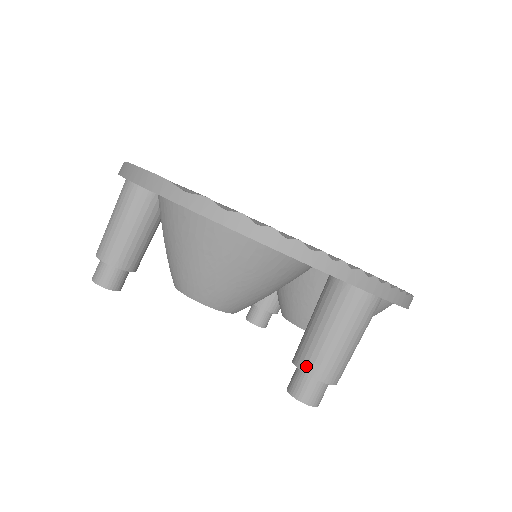
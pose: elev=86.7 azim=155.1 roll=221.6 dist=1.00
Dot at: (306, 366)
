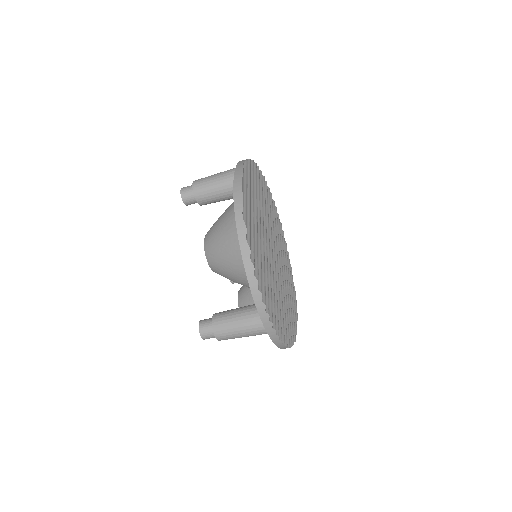
Dot at: (215, 322)
